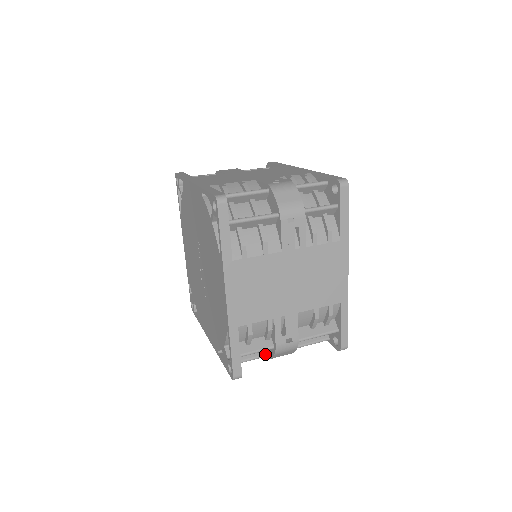
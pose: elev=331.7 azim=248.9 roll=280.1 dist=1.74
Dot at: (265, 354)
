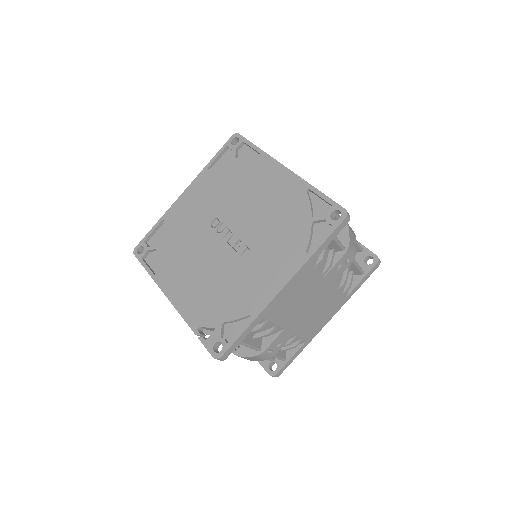
Dot at: (342, 245)
